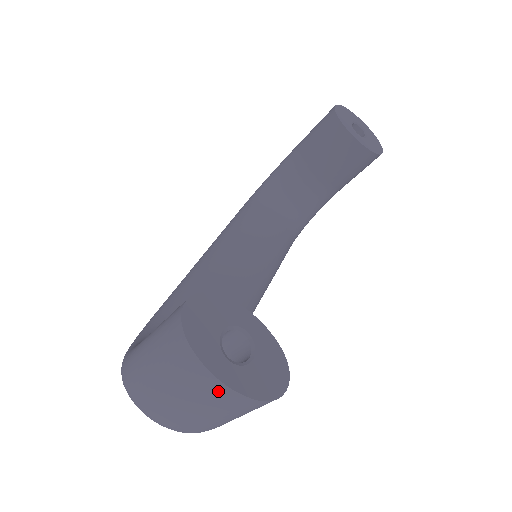
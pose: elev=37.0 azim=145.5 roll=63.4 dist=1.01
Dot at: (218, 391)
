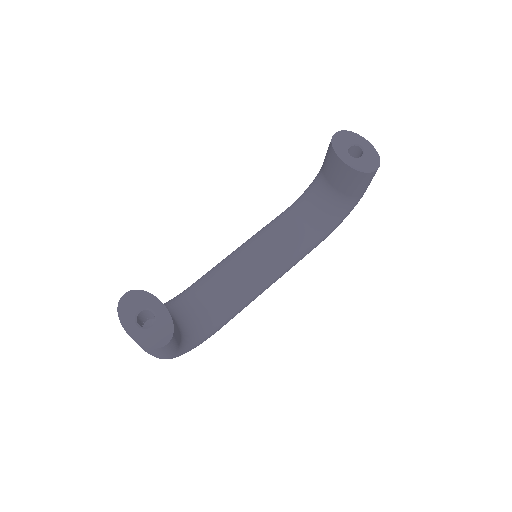
Dot at: occluded
